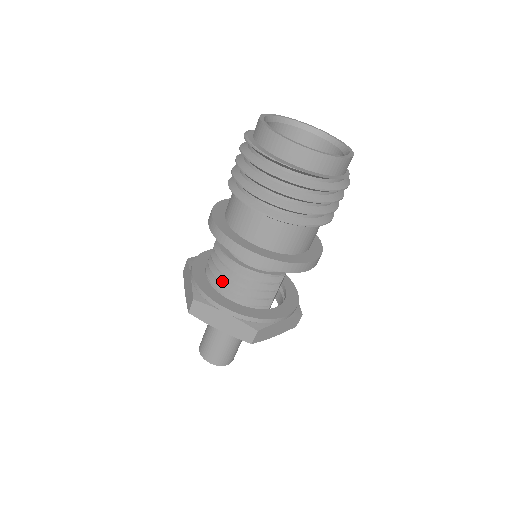
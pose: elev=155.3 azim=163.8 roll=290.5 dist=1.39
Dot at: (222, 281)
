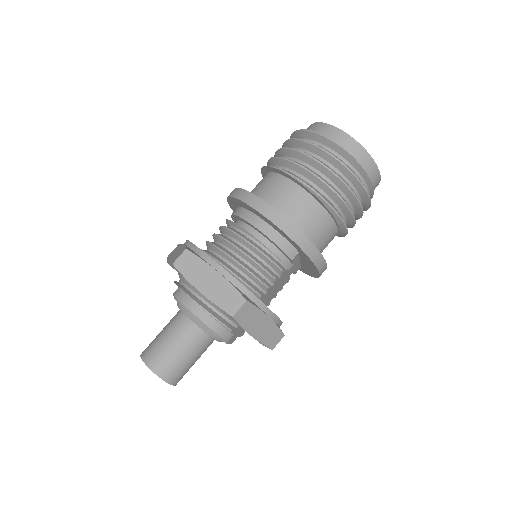
Dot at: (221, 248)
